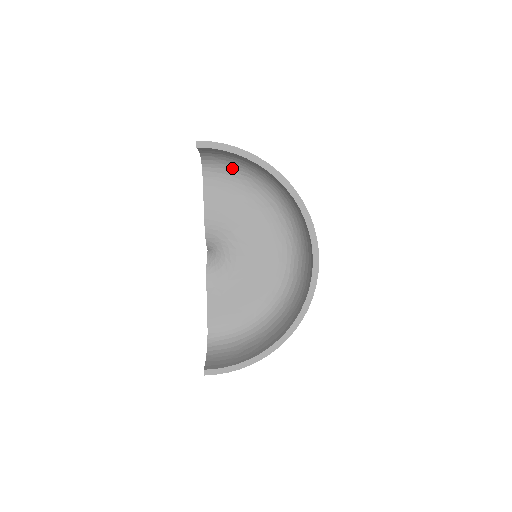
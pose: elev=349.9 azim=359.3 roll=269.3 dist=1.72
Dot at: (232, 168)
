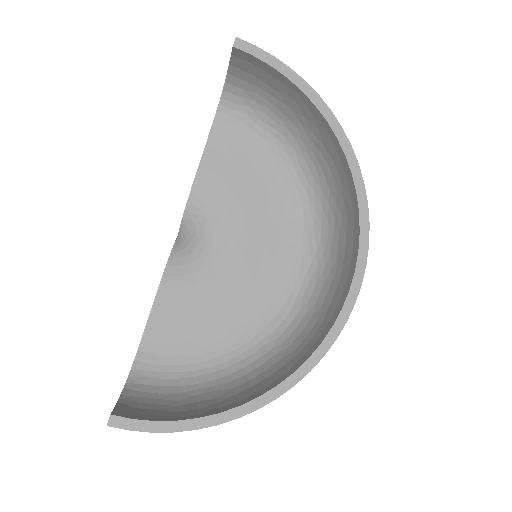
Dot at: (262, 120)
